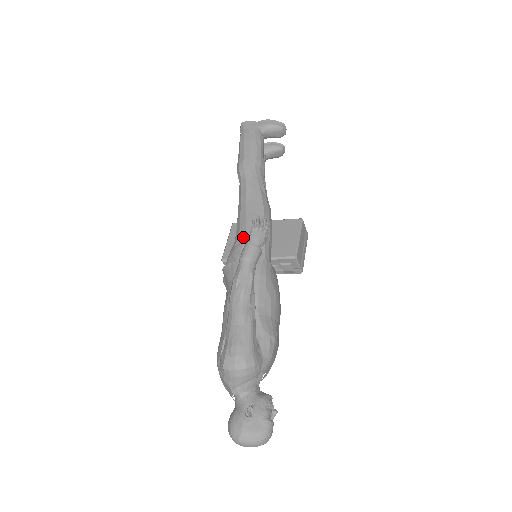
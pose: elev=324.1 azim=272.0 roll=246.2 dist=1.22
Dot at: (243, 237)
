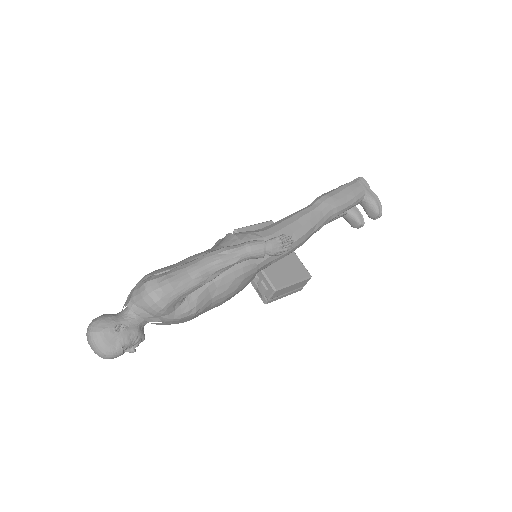
Dot at: (265, 234)
